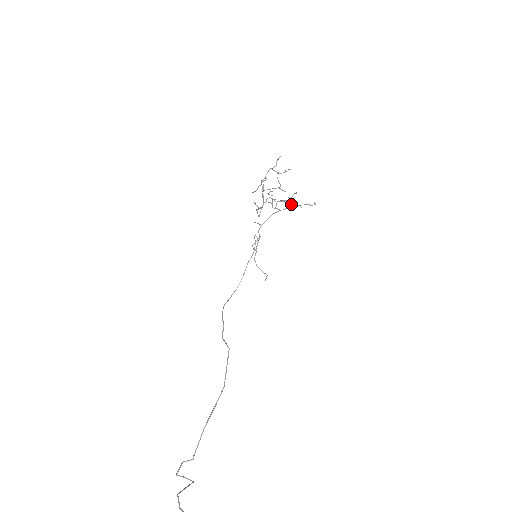
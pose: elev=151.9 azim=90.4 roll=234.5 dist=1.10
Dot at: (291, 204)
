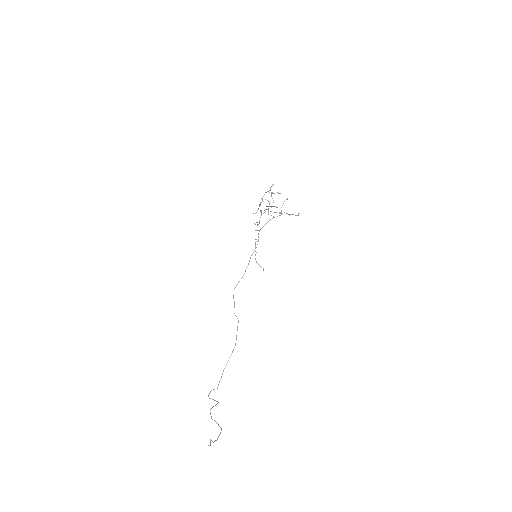
Dot at: occluded
